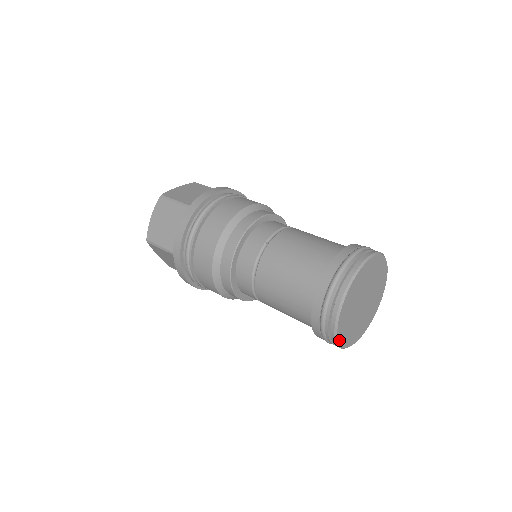
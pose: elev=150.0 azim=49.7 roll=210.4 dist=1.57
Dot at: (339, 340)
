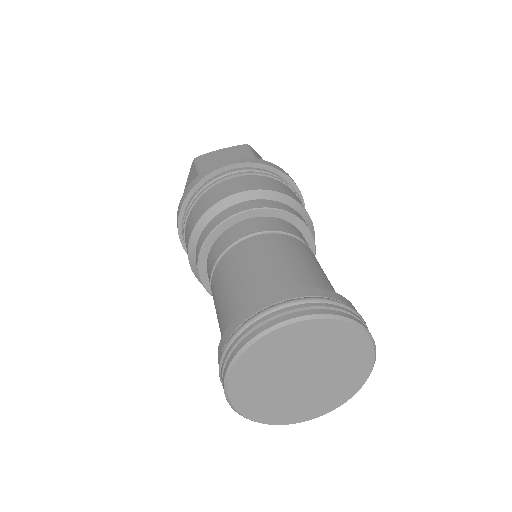
Dot at: (245, 414)
